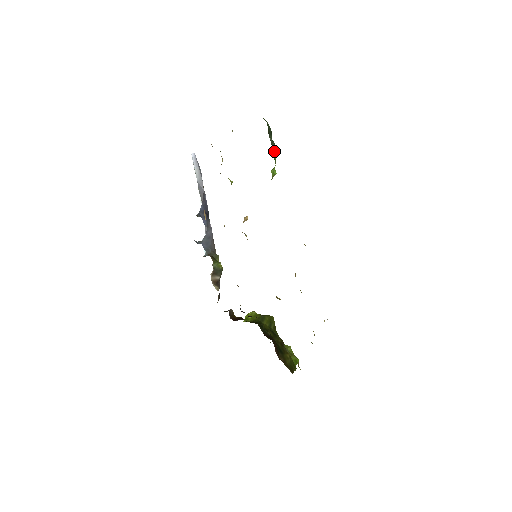
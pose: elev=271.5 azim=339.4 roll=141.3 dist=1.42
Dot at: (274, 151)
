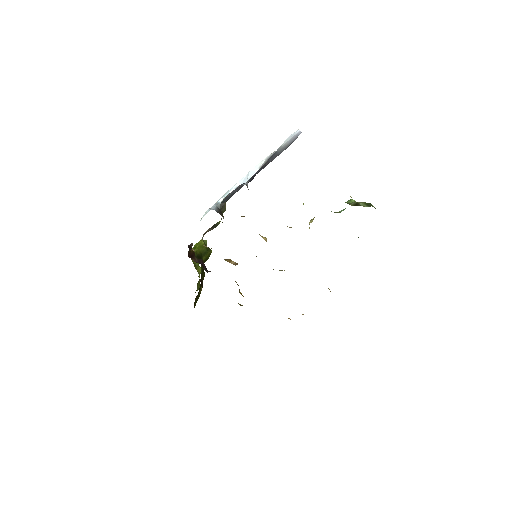
Dot at: occluded
